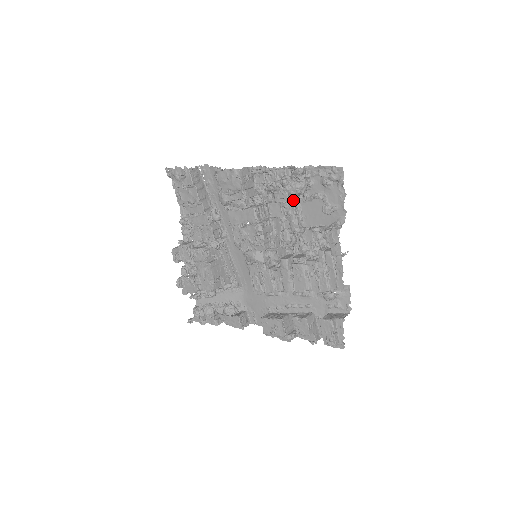
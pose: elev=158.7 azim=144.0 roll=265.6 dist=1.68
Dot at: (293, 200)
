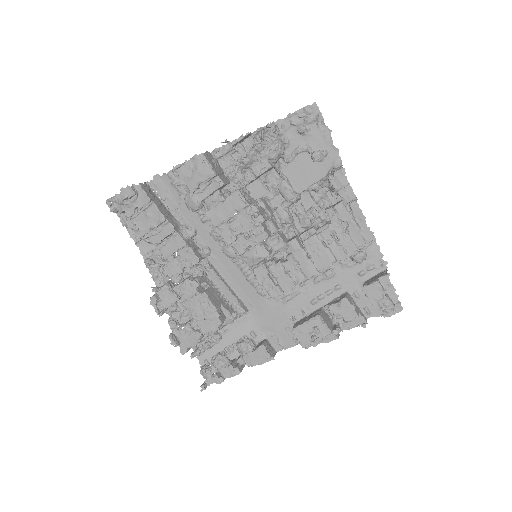
Dot at: (274, 167)
